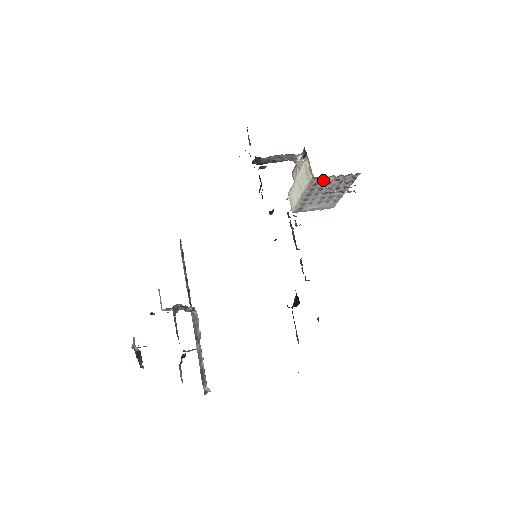
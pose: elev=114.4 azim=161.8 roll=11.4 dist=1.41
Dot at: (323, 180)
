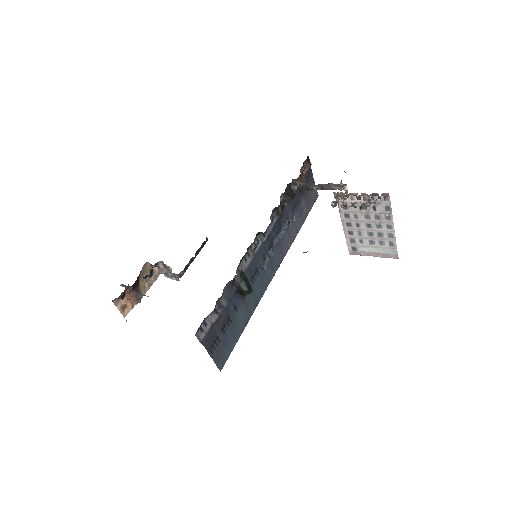
Dot at: (350, 200)
